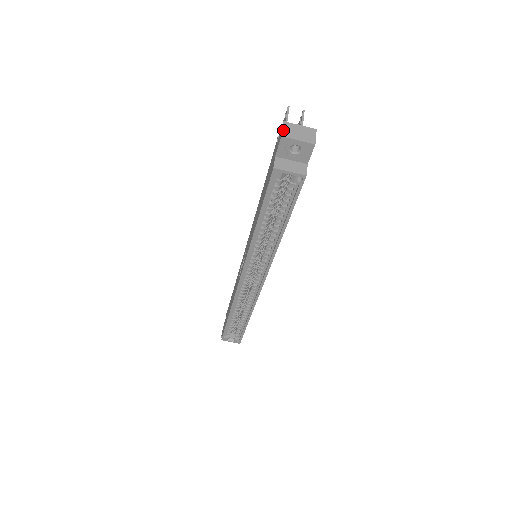
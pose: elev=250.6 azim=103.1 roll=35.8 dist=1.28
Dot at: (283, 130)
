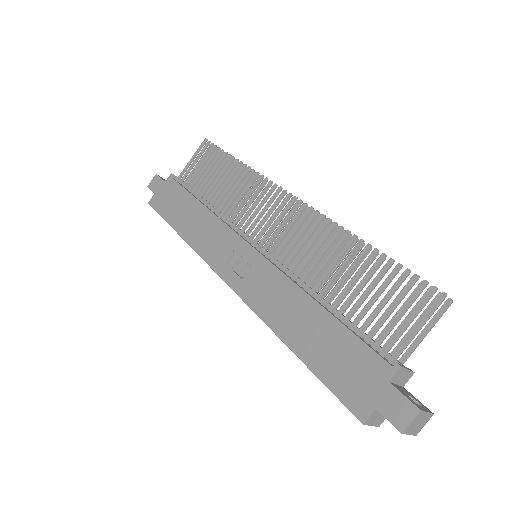
Dot at: (410, 425)
